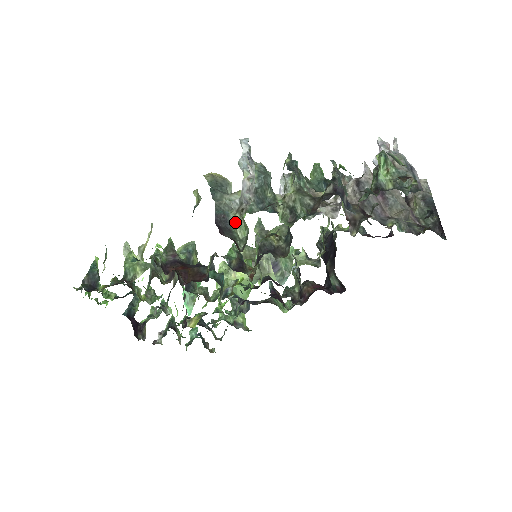
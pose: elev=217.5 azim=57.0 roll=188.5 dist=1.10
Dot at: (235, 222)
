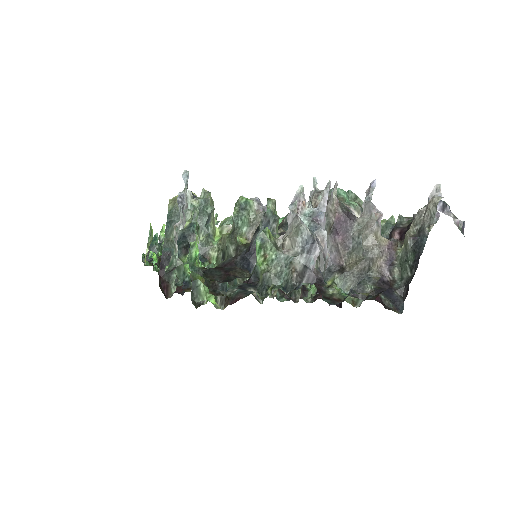
Dot at: occluded
